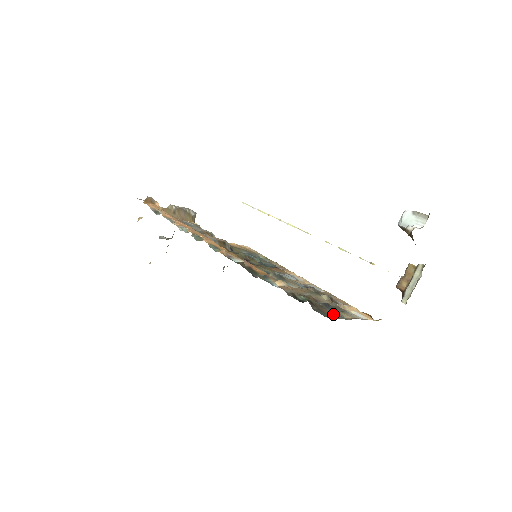
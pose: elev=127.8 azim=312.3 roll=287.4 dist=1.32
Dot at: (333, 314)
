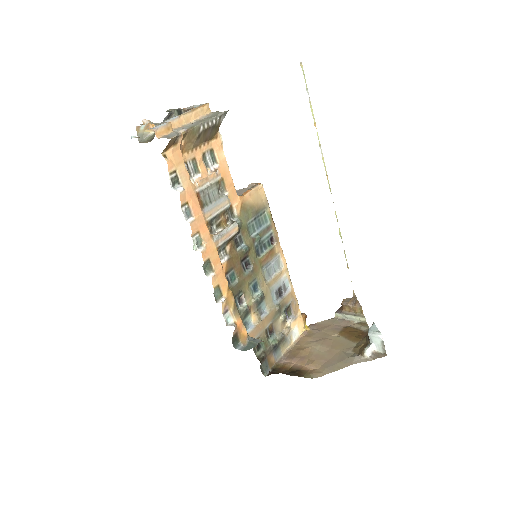
Dot at: (274, 356)
